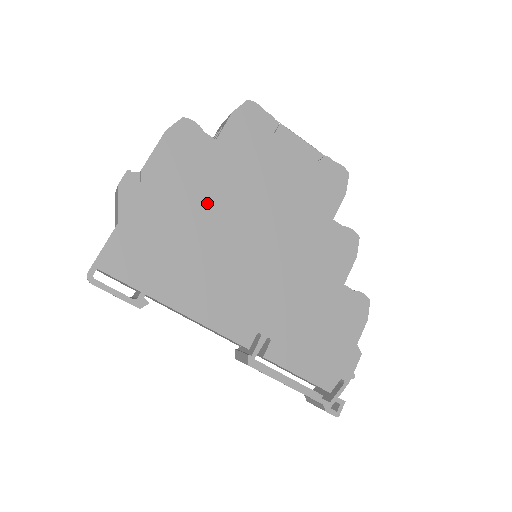
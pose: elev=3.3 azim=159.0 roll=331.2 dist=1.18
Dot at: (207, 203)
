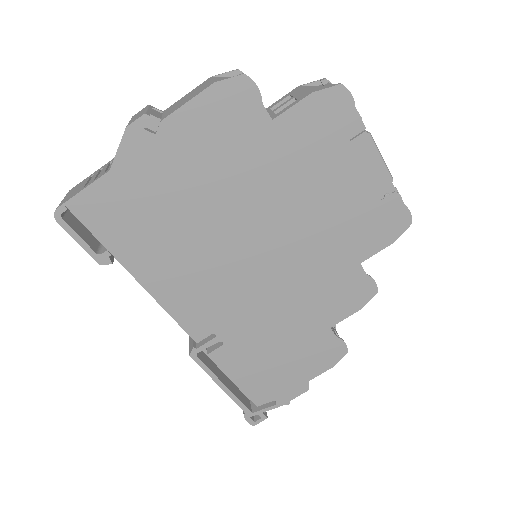
Dot at: (224, 189)
